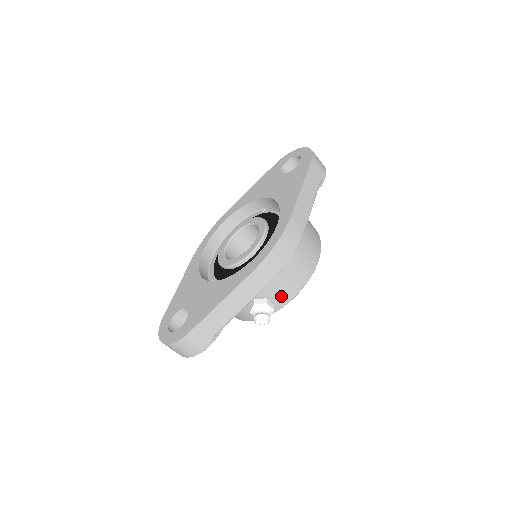
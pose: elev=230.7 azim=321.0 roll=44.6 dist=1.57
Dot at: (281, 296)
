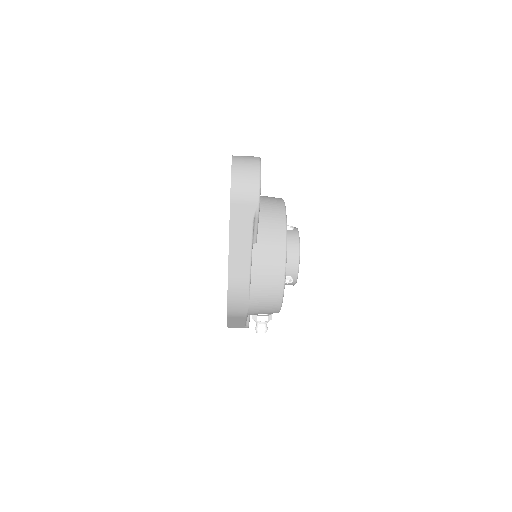
Dot at: (267, 313)
